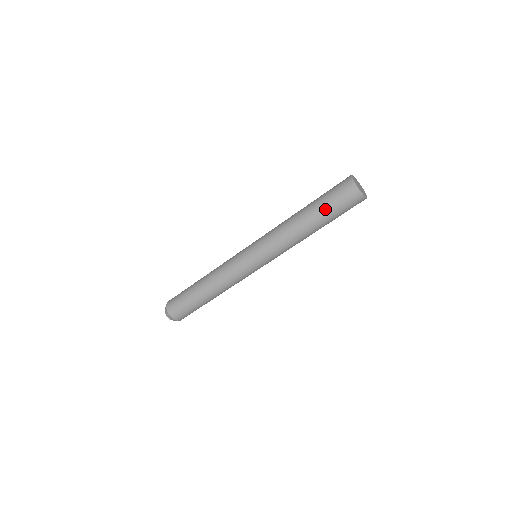
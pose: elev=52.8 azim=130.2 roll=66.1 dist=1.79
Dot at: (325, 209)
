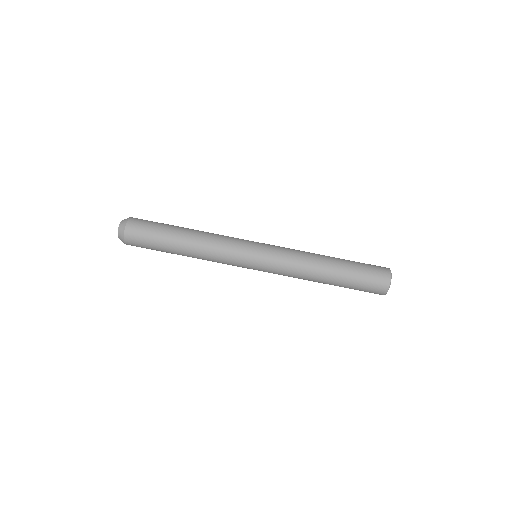
Dot at: (352, 279)
